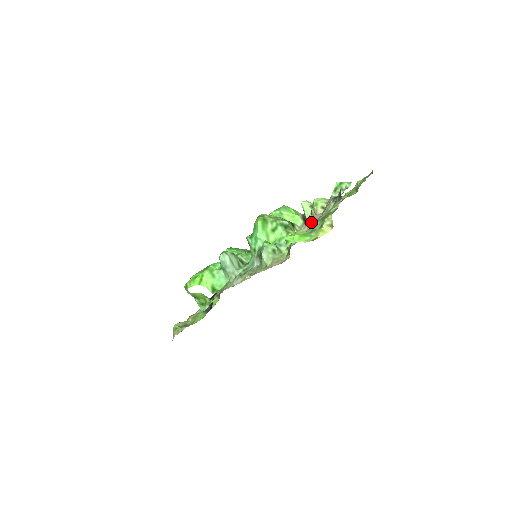
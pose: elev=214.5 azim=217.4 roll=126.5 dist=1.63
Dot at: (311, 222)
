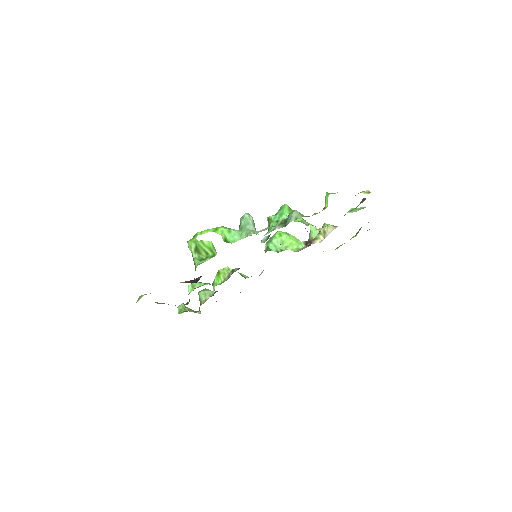
Dot at: occluded
